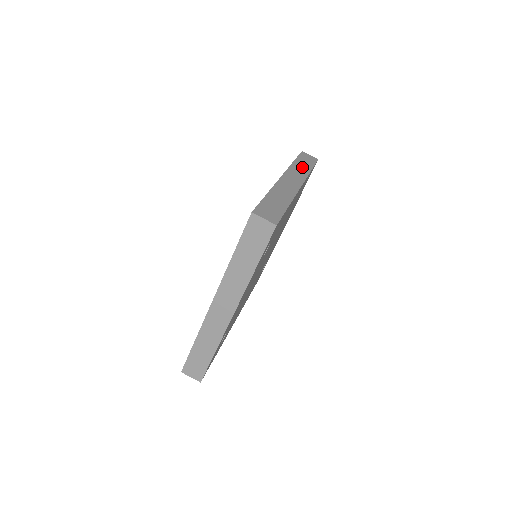
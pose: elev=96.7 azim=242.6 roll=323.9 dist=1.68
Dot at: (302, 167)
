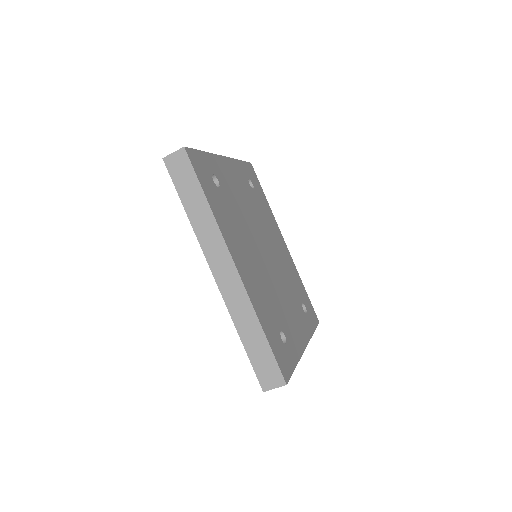
Dot at: (200, 214)
